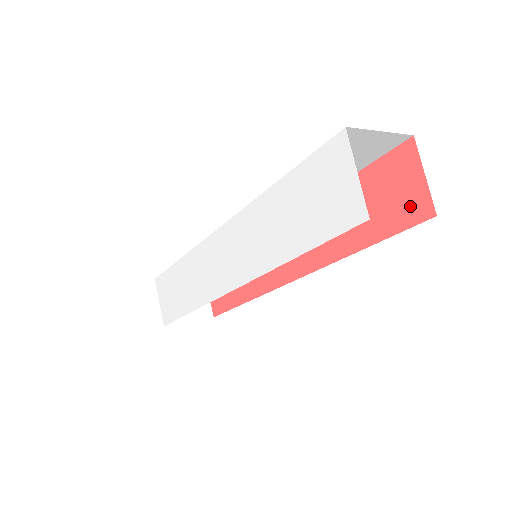
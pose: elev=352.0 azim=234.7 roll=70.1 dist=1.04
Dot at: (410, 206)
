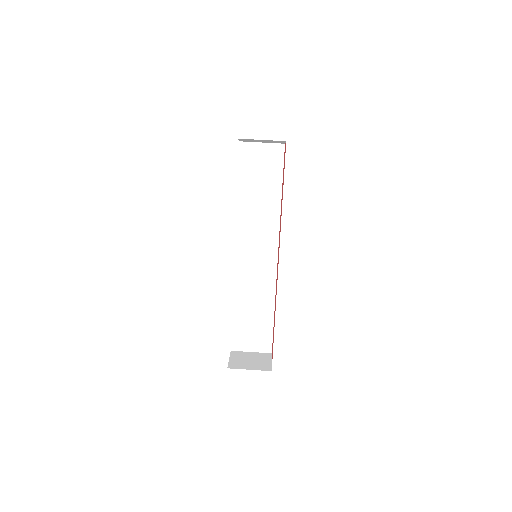
Dot at: (272, 347)
